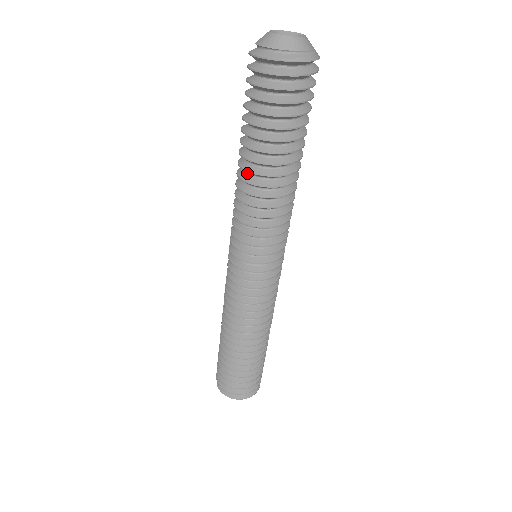
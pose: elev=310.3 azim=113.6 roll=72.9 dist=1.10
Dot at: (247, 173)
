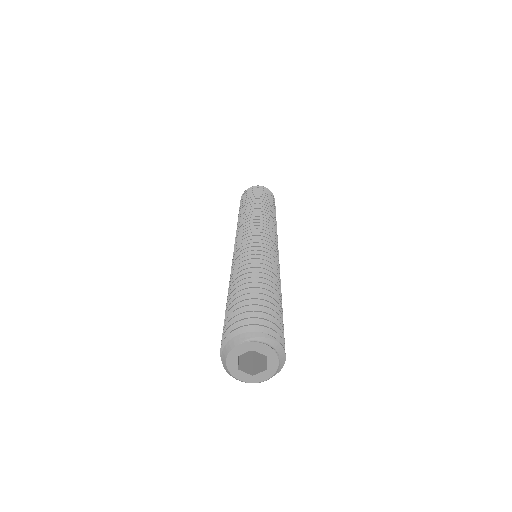
Dot at: occluded
